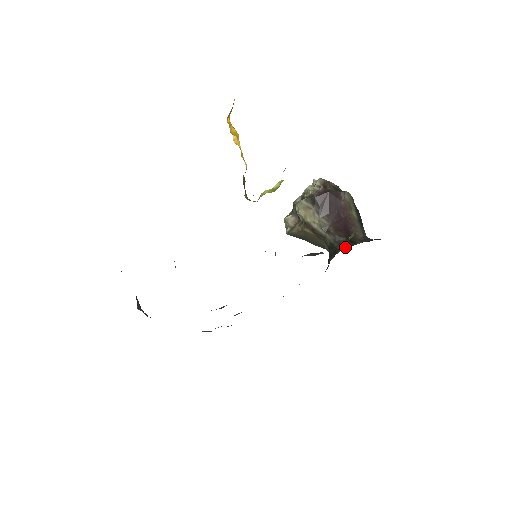
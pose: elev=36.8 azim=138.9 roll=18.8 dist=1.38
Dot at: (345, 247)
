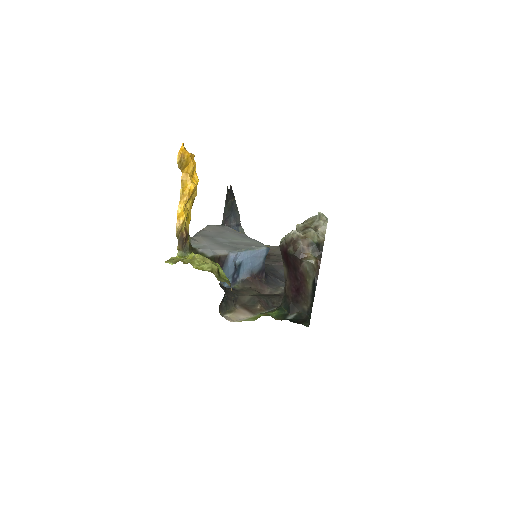
Dot at: (278, 311)
